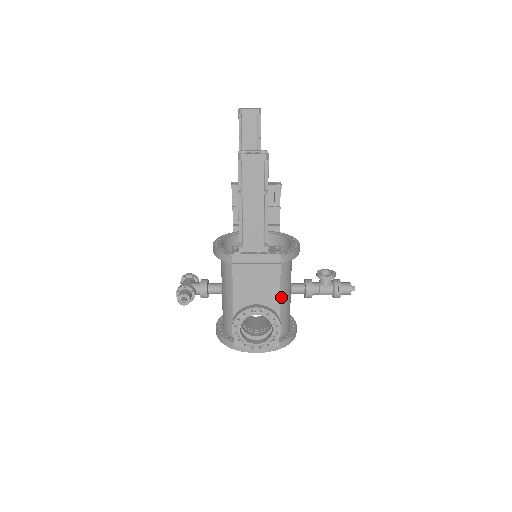
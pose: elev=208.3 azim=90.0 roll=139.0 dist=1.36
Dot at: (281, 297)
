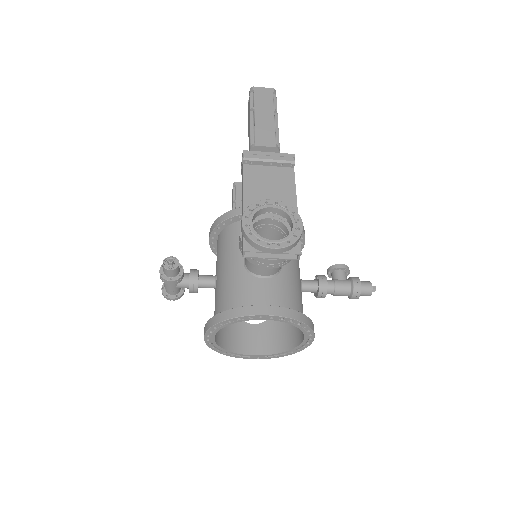
Dot at: (292, 266)
